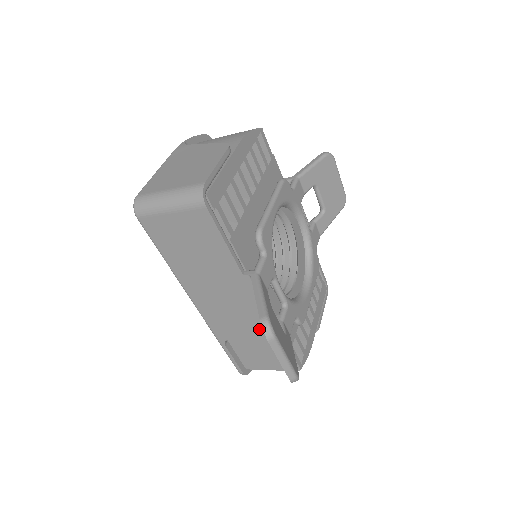
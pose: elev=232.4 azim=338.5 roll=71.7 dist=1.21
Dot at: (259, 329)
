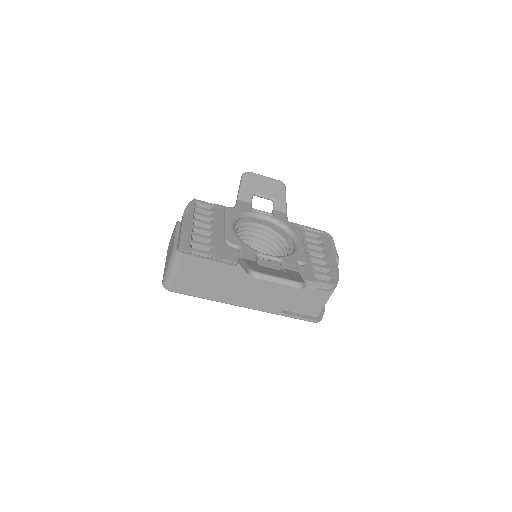
Dot at: (282, 286)
